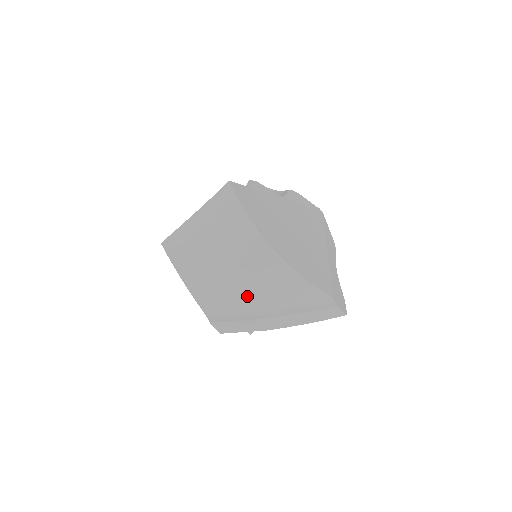
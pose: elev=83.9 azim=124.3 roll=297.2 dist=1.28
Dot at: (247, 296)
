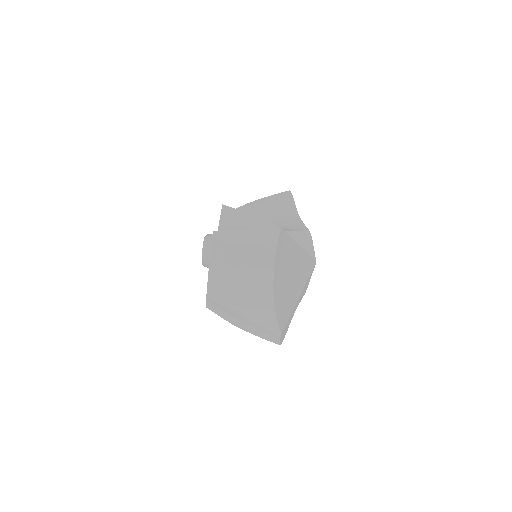
Dot at: (238, 301)
